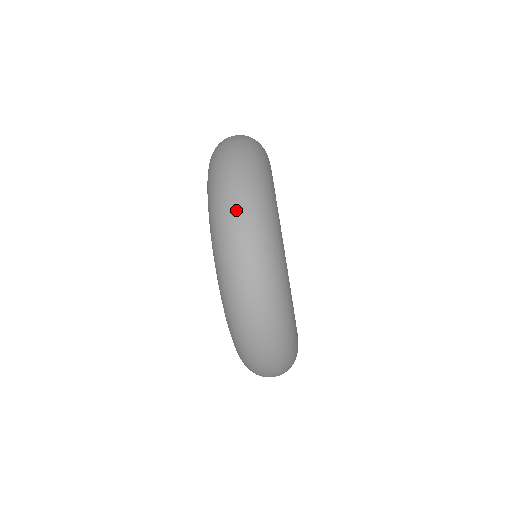
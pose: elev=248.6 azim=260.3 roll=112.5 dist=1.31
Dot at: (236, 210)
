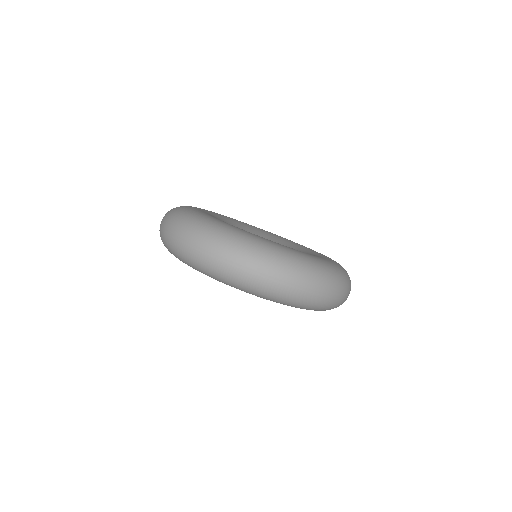
Dot at: (170, 234)
